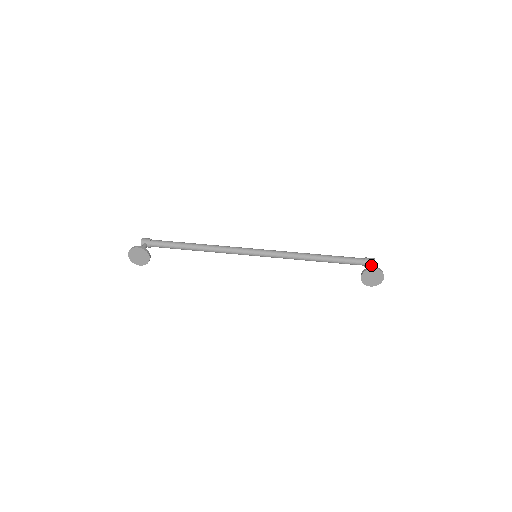
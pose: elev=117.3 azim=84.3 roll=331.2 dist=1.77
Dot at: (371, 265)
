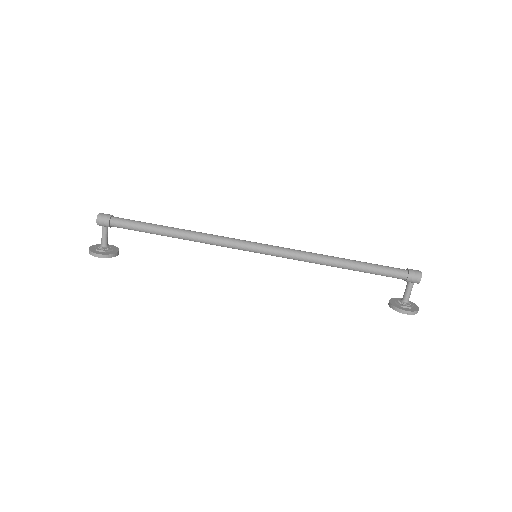
Dot at: (411, 287)
